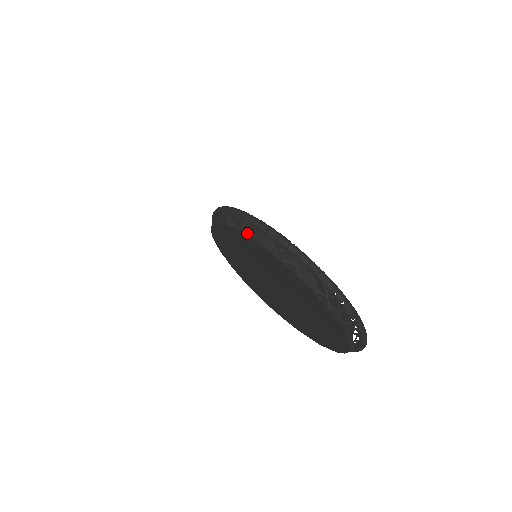
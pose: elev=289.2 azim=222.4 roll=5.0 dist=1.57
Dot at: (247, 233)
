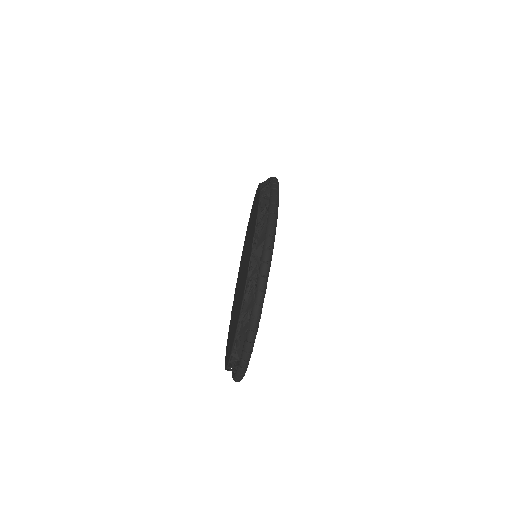
Dot at: (248, 287)
